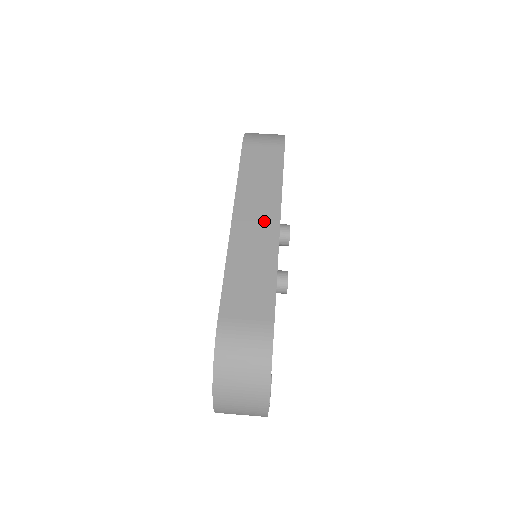
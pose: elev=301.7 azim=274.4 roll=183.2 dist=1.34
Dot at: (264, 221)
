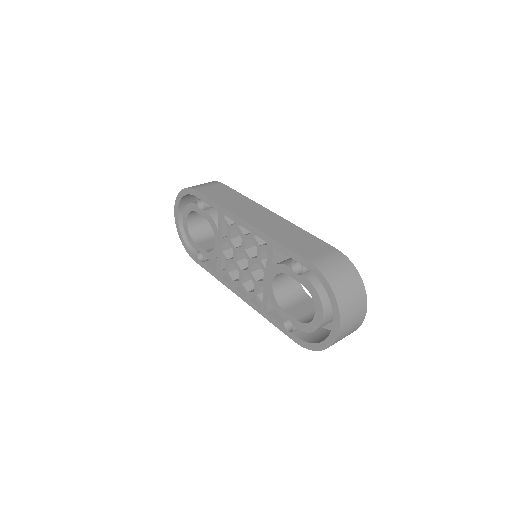
Dot at: (264, 215)
